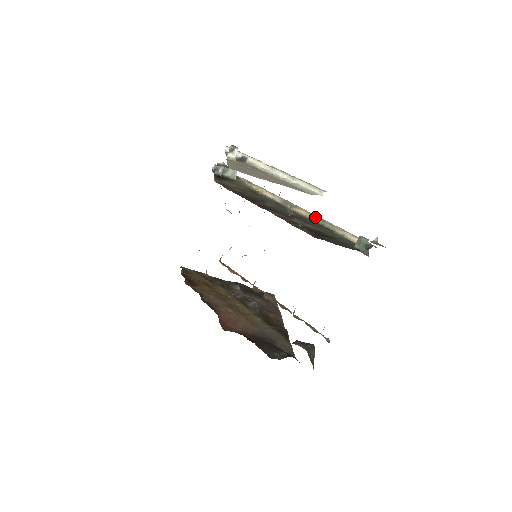
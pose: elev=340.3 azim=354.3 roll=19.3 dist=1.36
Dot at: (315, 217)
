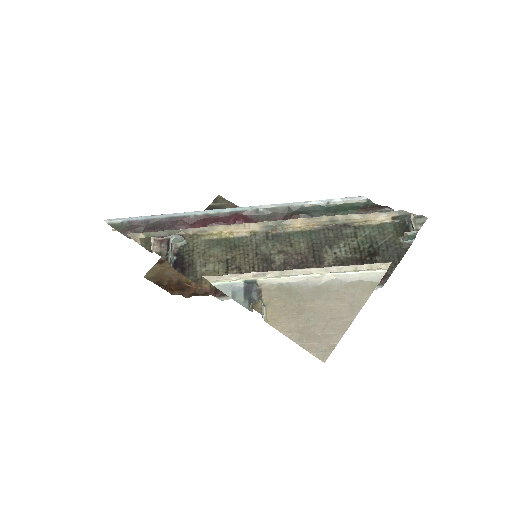
Dot at: (320, 222)
